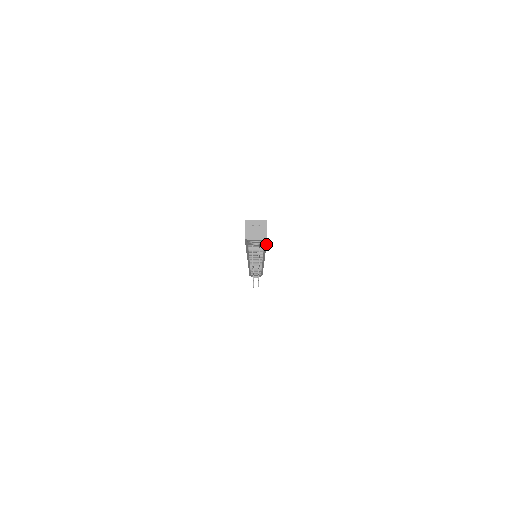
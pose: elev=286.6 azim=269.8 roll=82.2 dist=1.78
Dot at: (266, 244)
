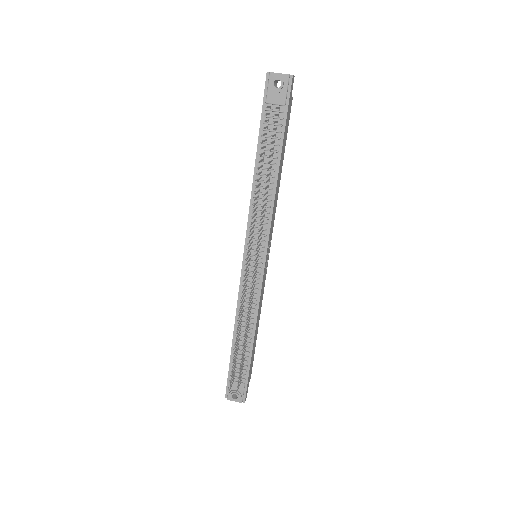
Dot at: (286, 116)
